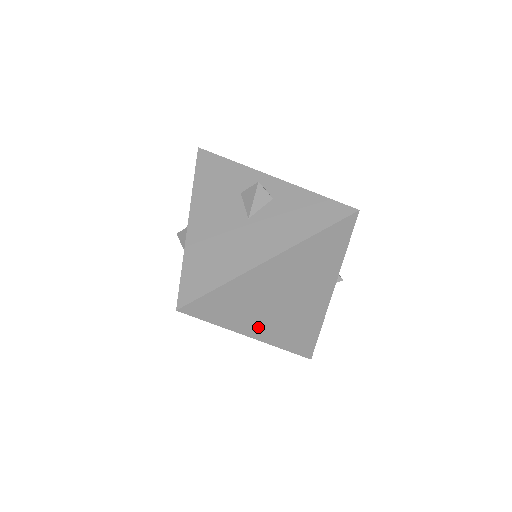
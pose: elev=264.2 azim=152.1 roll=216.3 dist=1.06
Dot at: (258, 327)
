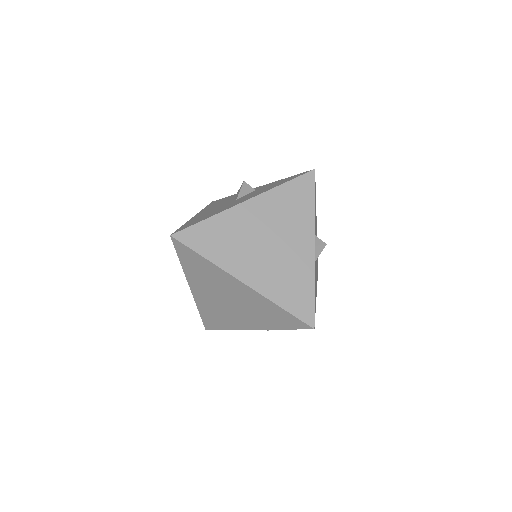
Dot at: (247, 271)
